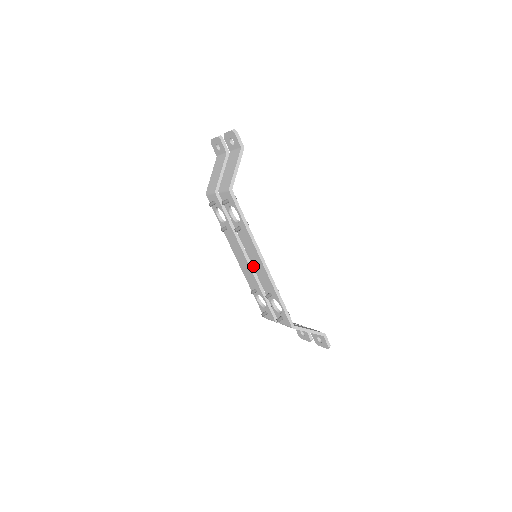
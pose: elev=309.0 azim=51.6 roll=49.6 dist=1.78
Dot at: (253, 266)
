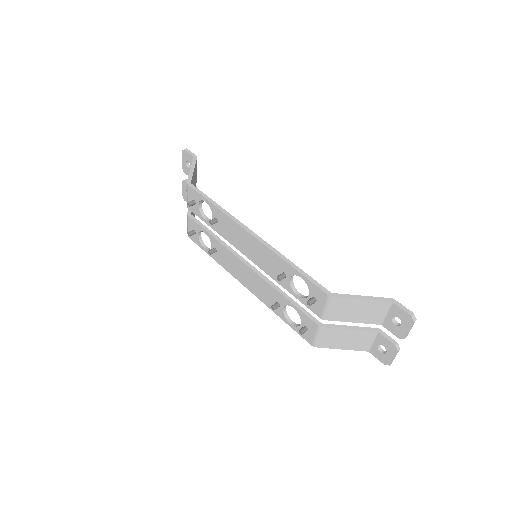
Dot at: (252, 261)
